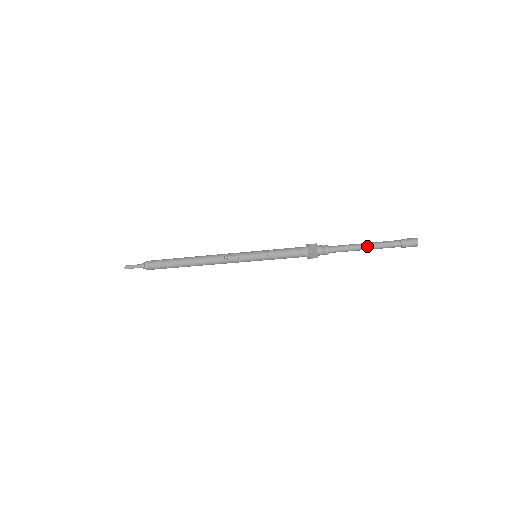
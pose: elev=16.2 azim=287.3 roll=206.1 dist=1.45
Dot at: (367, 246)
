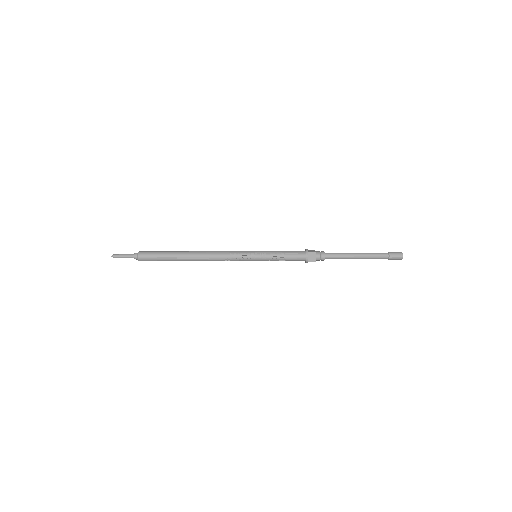
Dot at: (360, 258)
